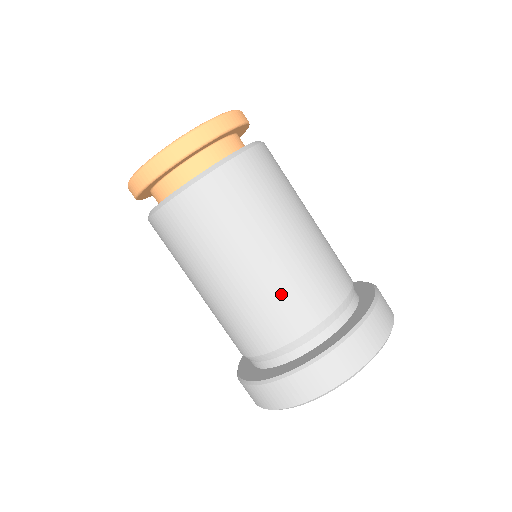
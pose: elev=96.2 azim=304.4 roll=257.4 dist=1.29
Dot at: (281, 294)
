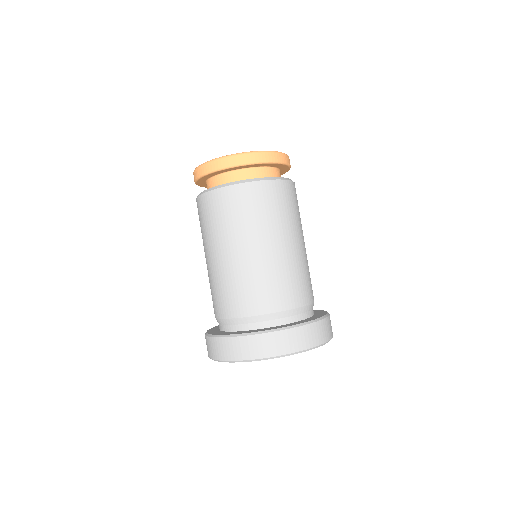
Dot at: (264, 279)
